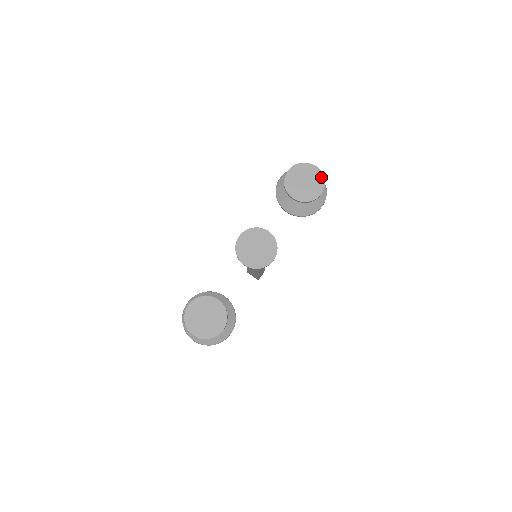
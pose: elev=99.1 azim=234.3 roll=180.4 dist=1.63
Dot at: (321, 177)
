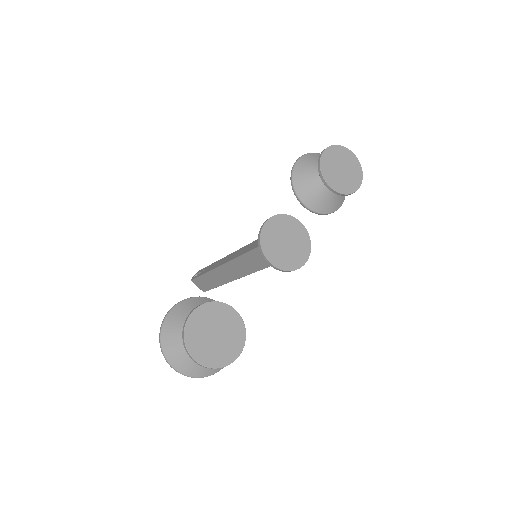
Dot at: (359, 168)
